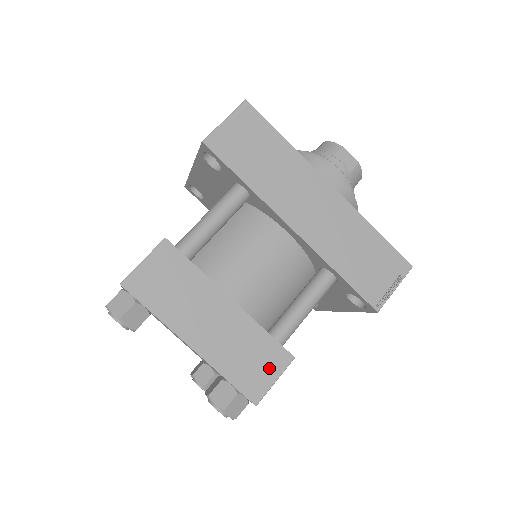
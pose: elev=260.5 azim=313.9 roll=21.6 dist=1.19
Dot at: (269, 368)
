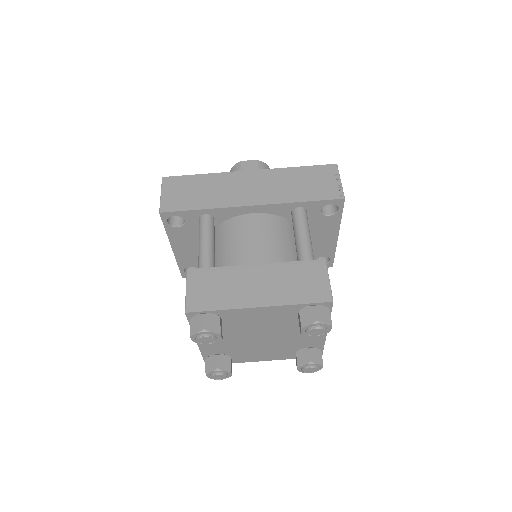
Dot at: (317, 277)
